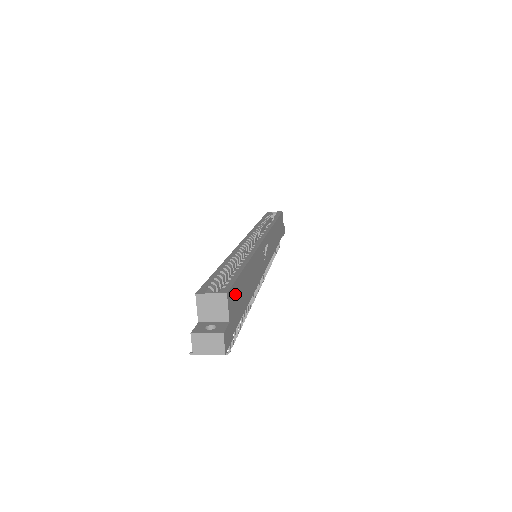
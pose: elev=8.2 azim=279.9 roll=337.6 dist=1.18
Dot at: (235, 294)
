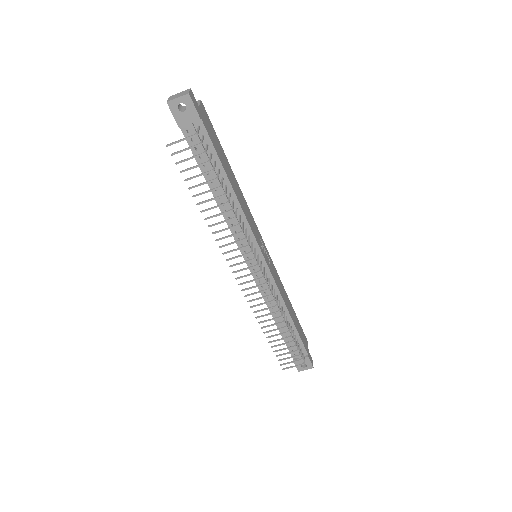
Dot at: (210, 126)
